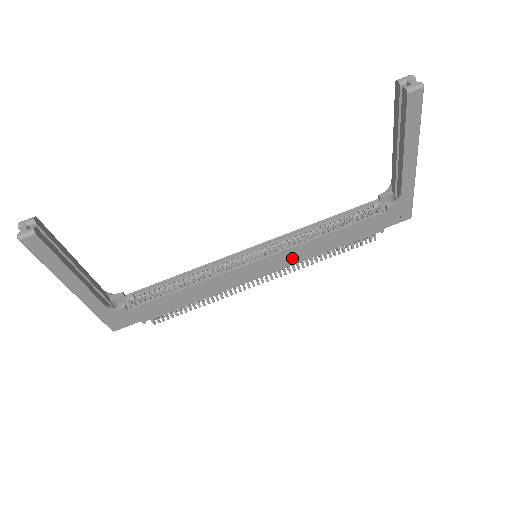
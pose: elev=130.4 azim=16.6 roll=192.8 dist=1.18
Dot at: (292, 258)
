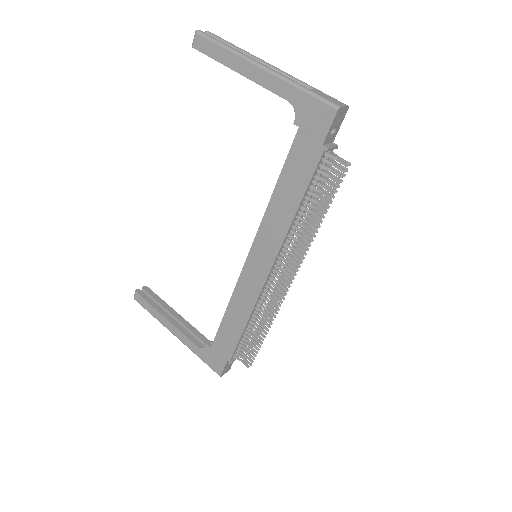
Dot at: (272, 239)
